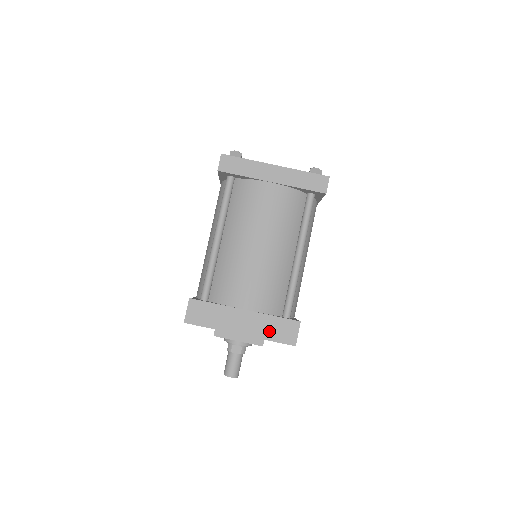
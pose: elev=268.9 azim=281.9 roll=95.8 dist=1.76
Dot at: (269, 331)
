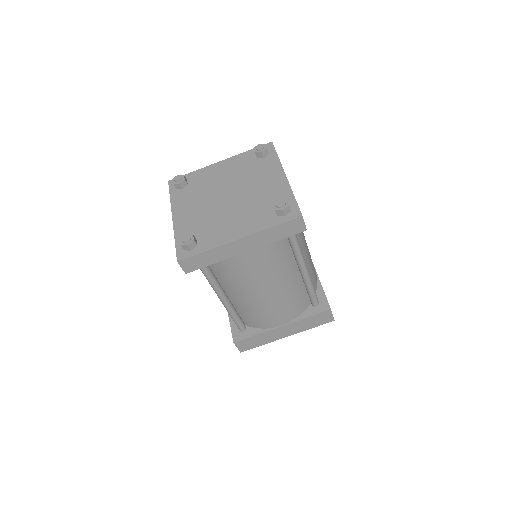
Dot at: (308, 325)
